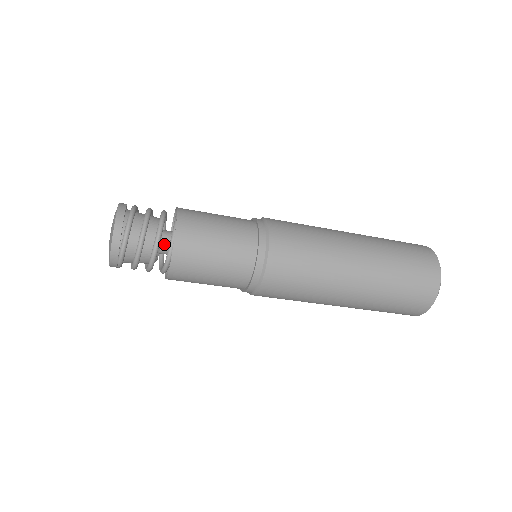
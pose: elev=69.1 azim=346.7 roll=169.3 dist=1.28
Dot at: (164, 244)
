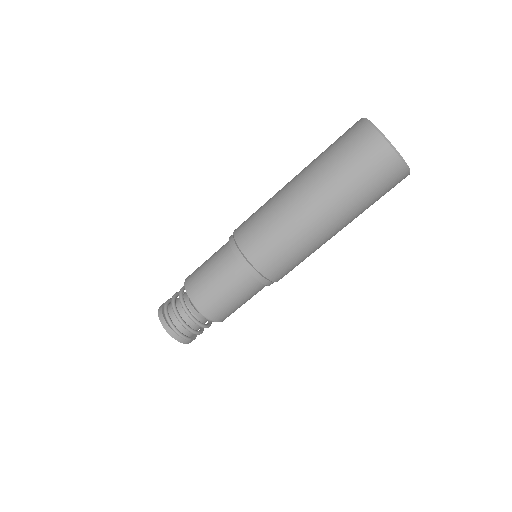
Dot at: occluded
